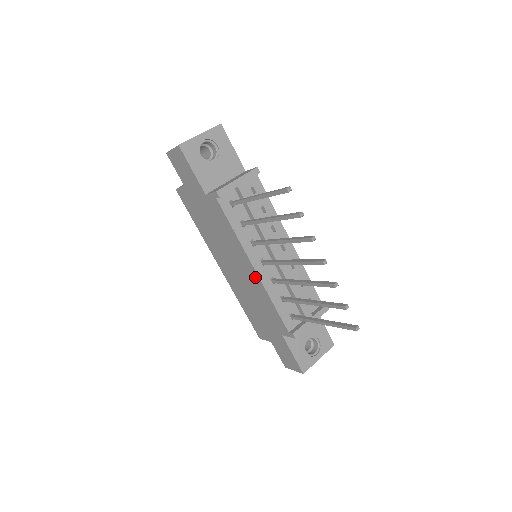
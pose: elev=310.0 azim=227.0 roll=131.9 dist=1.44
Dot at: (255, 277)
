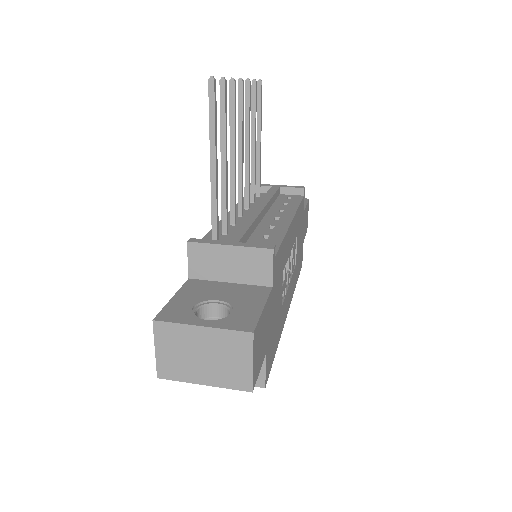
Dot at: occluded
